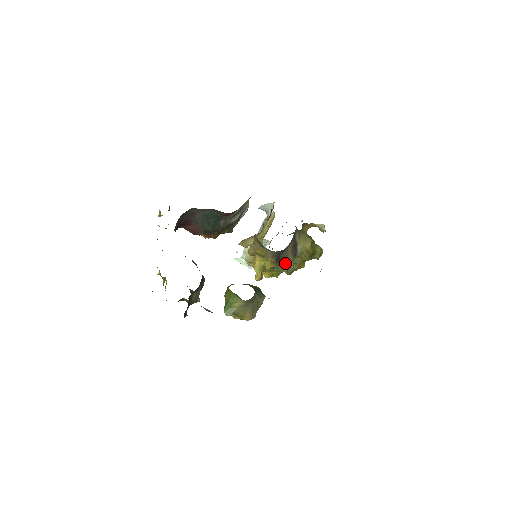
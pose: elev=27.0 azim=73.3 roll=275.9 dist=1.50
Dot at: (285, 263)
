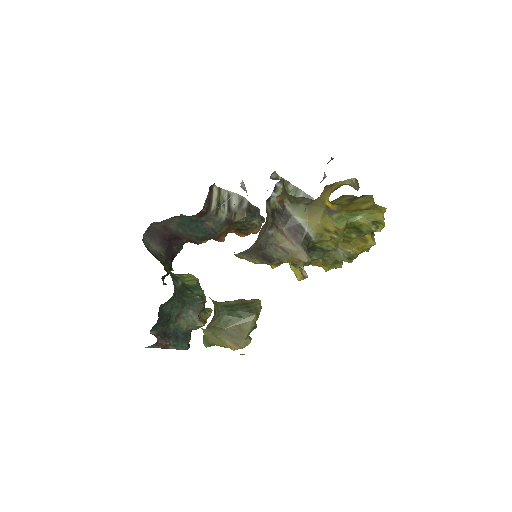
Dot at: (288, 259)
